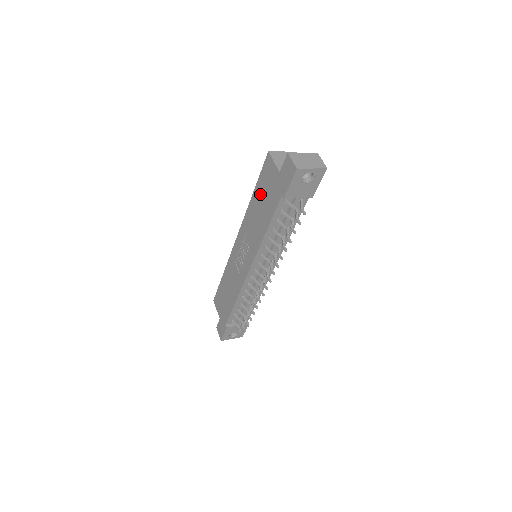
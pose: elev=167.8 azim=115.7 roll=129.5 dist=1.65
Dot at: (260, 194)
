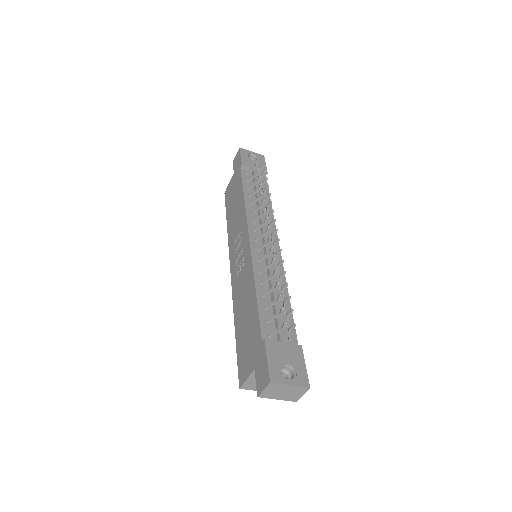
Dot at: (230, 207)
